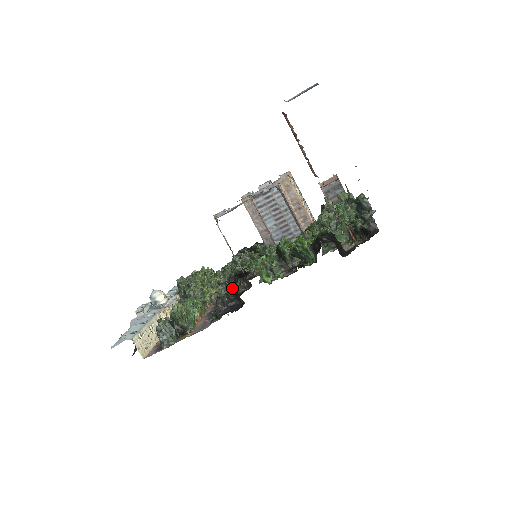
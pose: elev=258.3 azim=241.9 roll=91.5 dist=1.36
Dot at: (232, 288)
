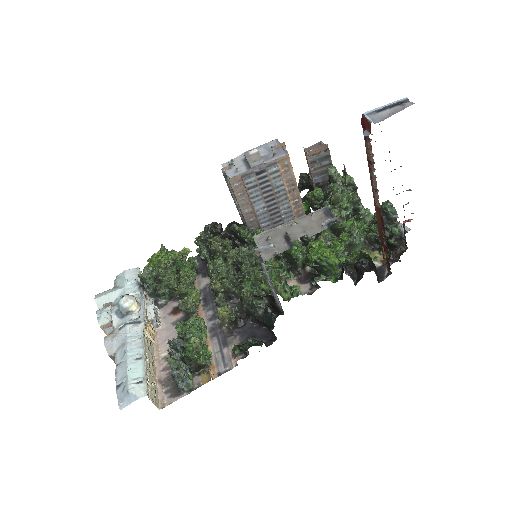
Dot at: (260, 319)
